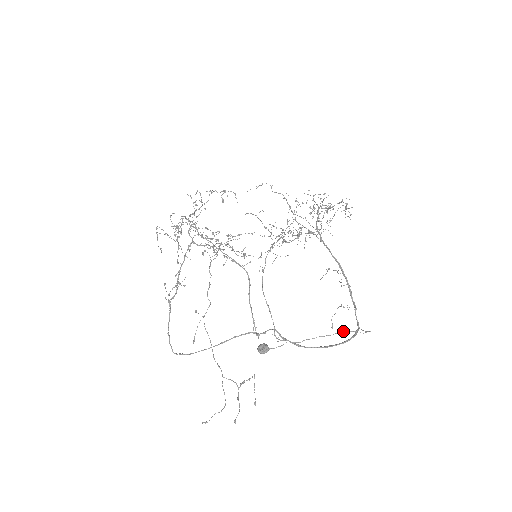
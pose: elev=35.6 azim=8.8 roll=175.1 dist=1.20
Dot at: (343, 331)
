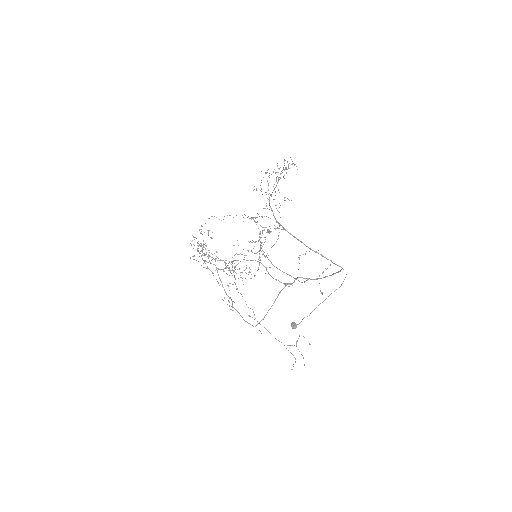
Dot at: (328, 296)
